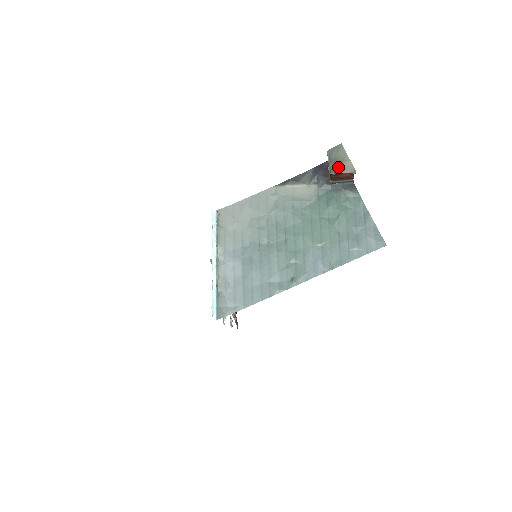
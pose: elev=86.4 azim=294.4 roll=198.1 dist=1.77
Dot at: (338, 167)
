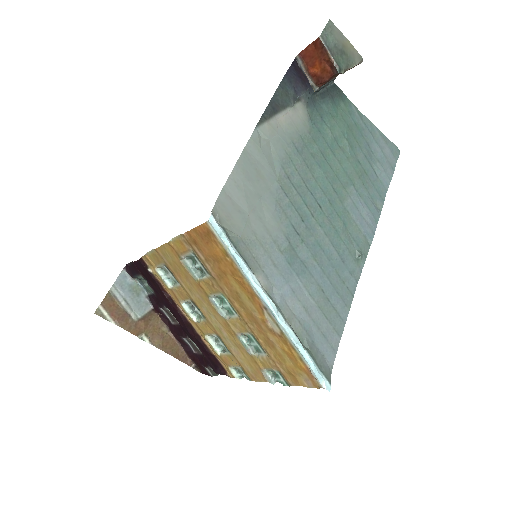
Dot at: (345, 59)
